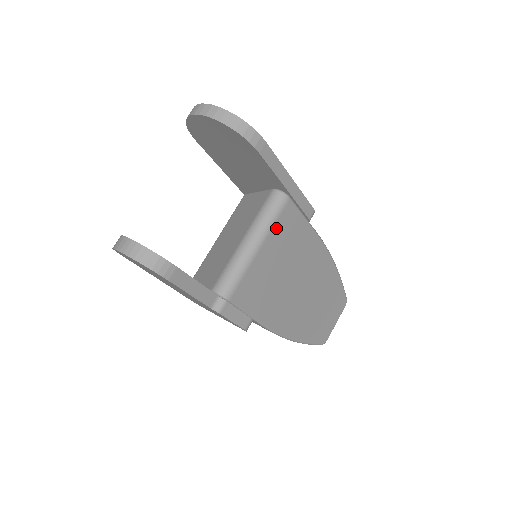
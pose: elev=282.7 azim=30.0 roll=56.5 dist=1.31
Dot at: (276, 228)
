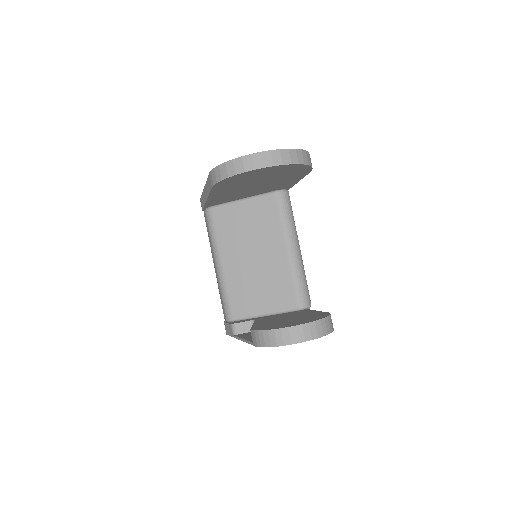
Dot at: occluded
